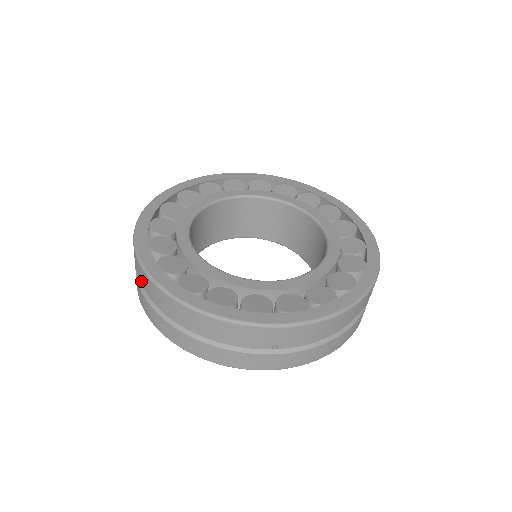
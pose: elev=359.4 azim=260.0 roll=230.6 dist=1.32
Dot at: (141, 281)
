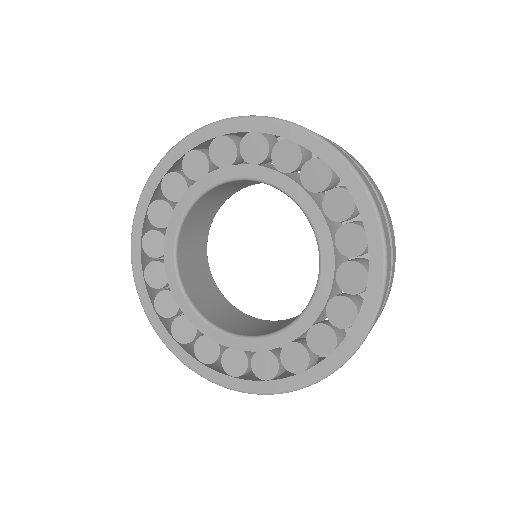
Dot at: occluded
